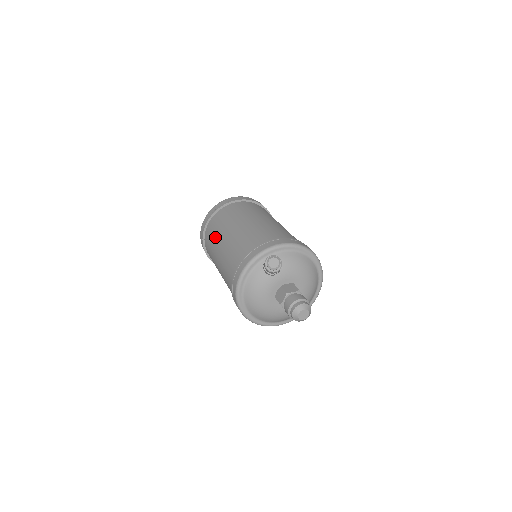
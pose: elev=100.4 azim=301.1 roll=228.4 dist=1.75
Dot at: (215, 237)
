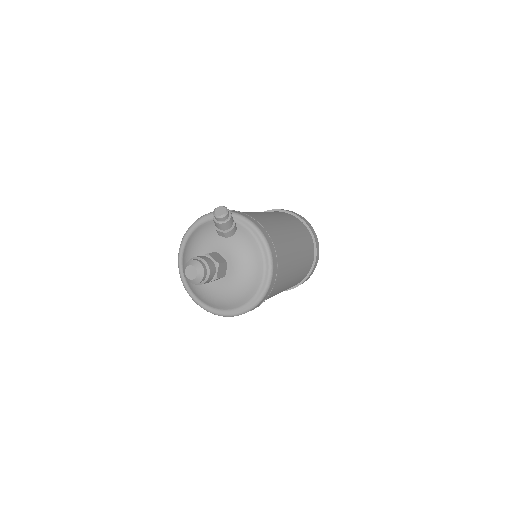
Dot at: occluded
